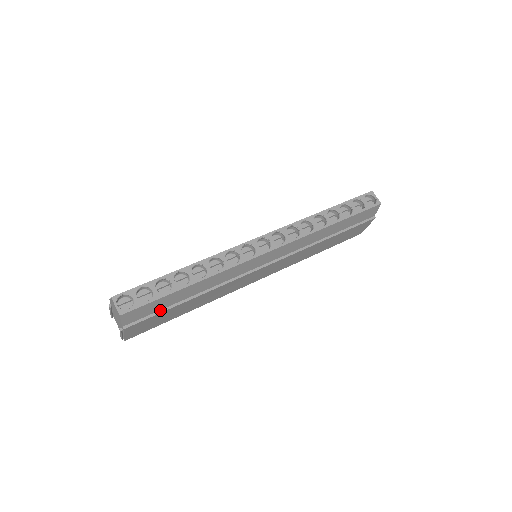
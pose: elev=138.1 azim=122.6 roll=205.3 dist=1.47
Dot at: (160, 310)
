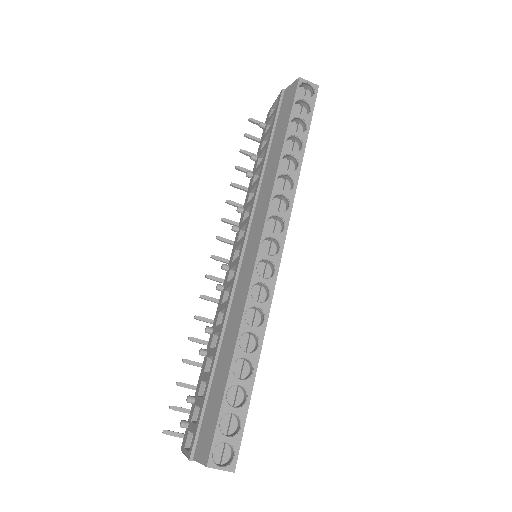
Dot at: occluded
